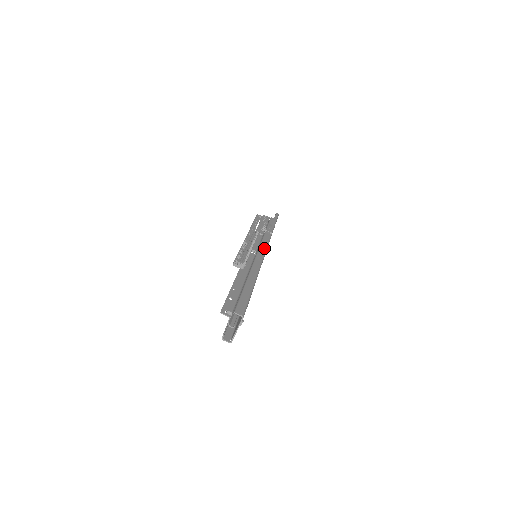
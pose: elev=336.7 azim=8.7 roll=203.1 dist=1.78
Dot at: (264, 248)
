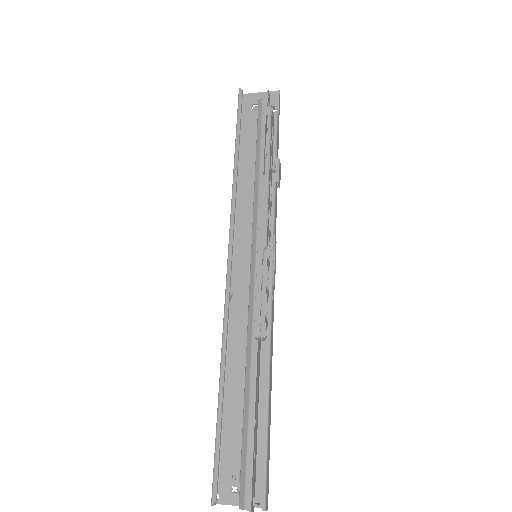
Dot at: (275, 253)
